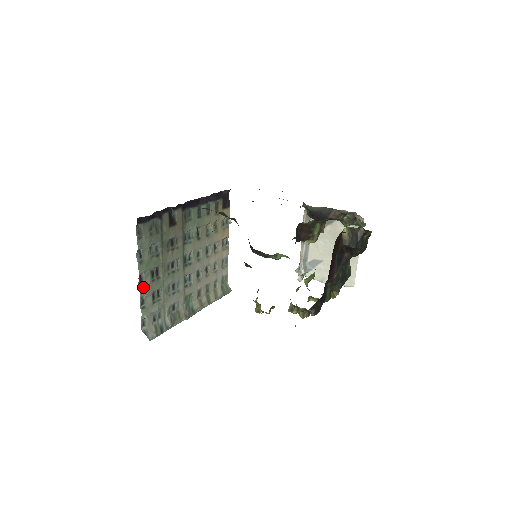
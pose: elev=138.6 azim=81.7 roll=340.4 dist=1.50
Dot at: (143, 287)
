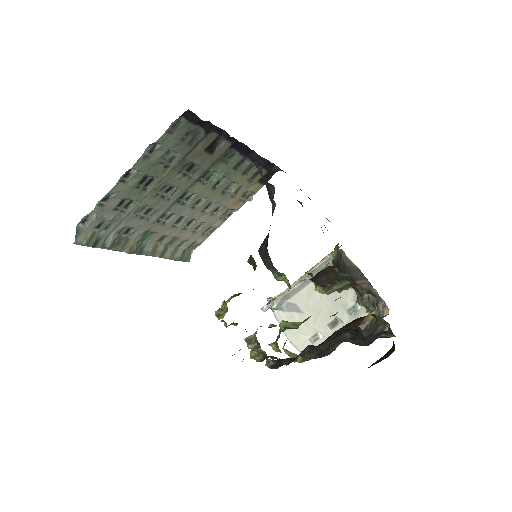
Dot at: (122, 184)
